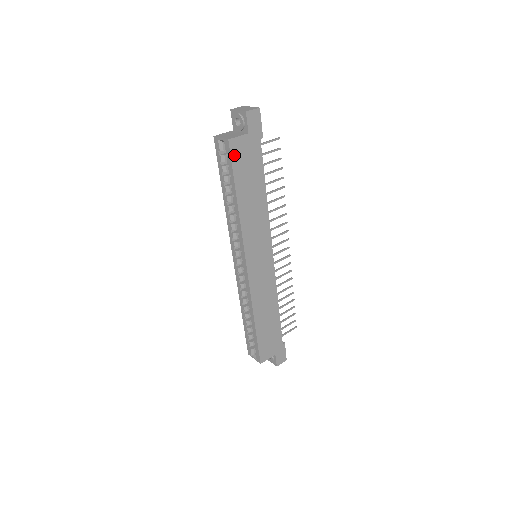
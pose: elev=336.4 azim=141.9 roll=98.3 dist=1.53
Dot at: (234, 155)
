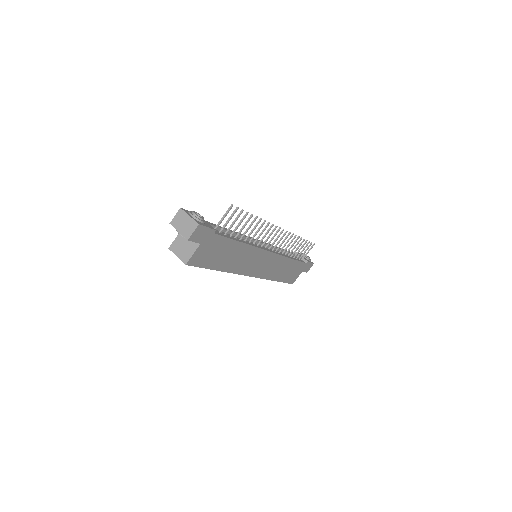
Dot at: (197, 263)
